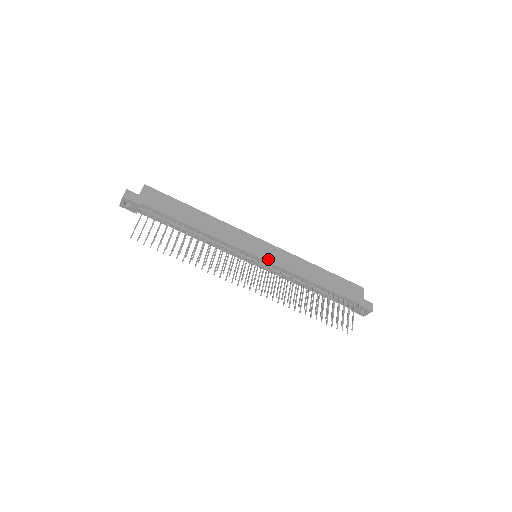
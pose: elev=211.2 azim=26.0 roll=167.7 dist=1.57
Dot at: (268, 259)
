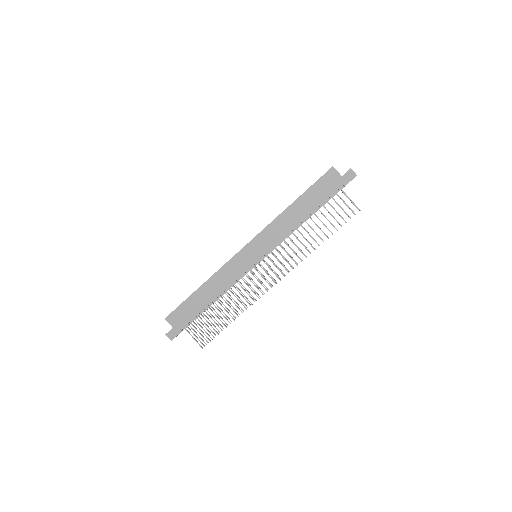
Dot at: (264, 252)
